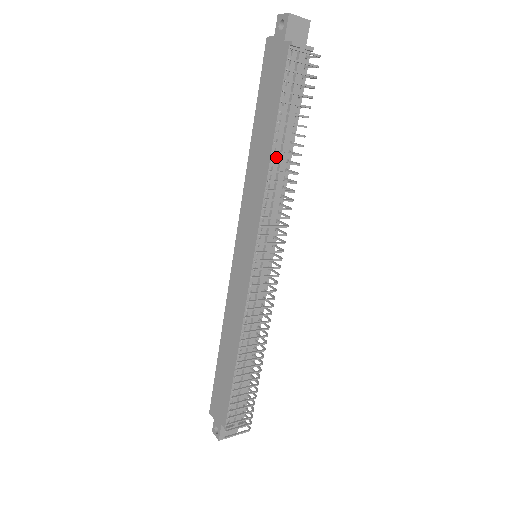
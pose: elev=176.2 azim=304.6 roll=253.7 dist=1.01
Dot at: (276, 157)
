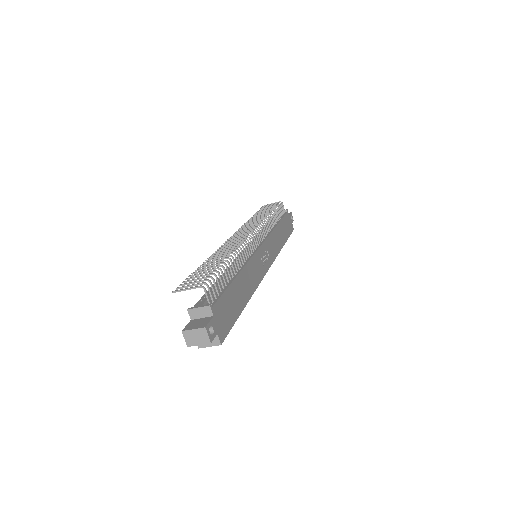
Dot at: occluded
